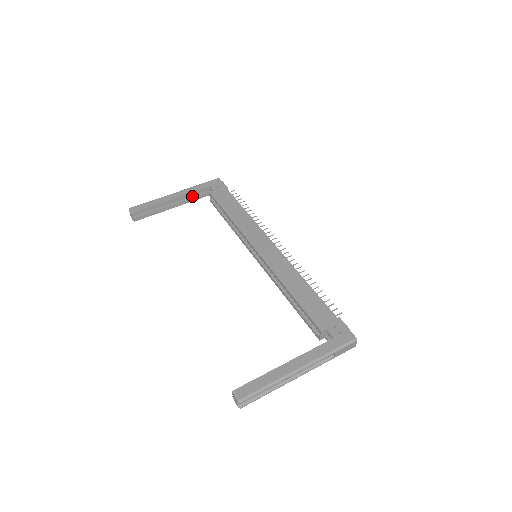
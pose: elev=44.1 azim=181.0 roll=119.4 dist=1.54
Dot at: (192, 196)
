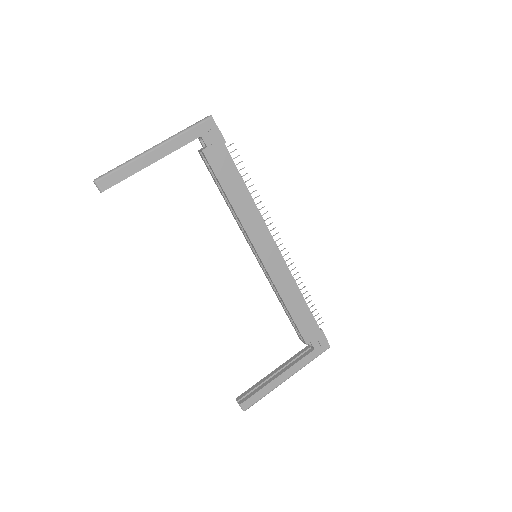
Dot at: occluded
